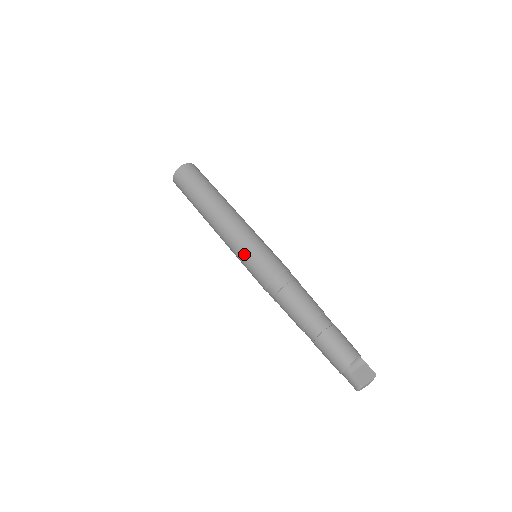
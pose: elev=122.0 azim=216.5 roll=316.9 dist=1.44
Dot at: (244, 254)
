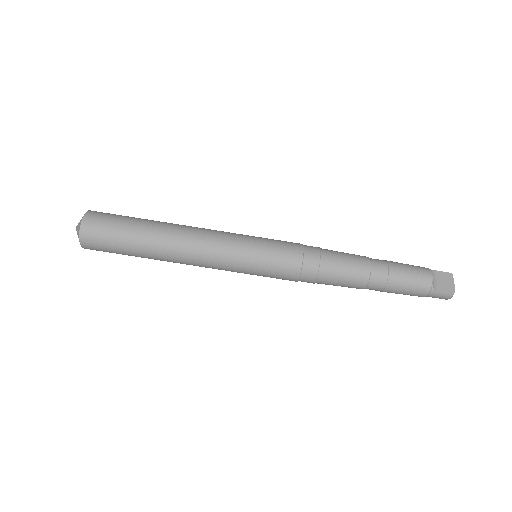
Dot at: (250, 266)
